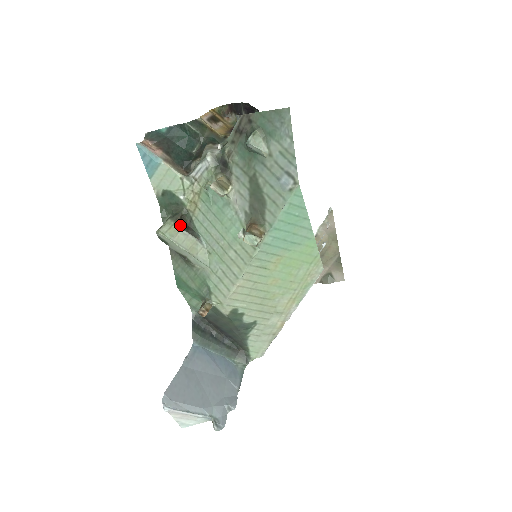
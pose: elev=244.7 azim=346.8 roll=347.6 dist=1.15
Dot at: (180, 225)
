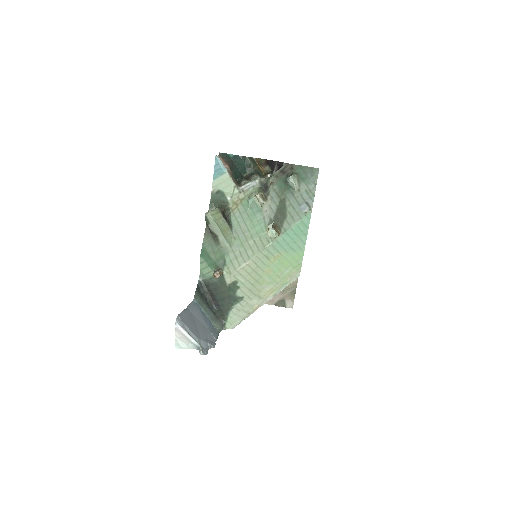
Dot at: (223, 214)
